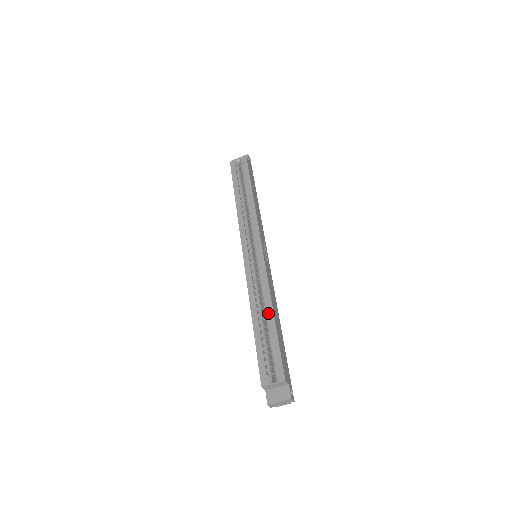
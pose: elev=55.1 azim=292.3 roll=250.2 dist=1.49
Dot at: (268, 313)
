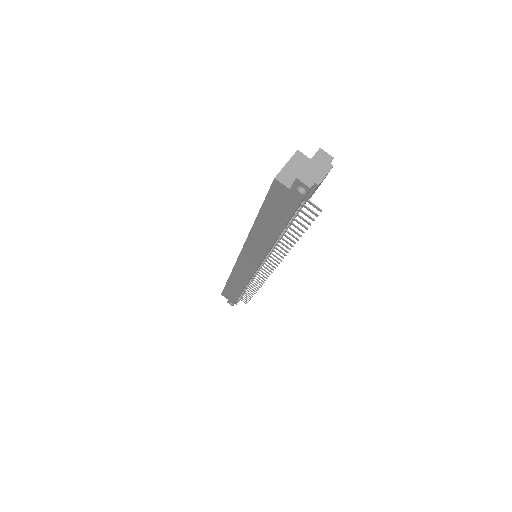
Dot at: occluded
